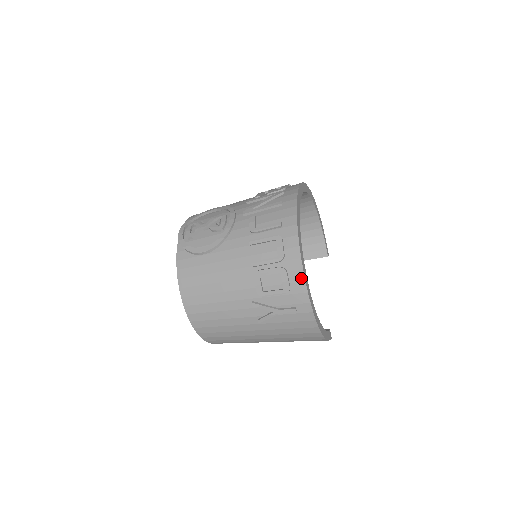
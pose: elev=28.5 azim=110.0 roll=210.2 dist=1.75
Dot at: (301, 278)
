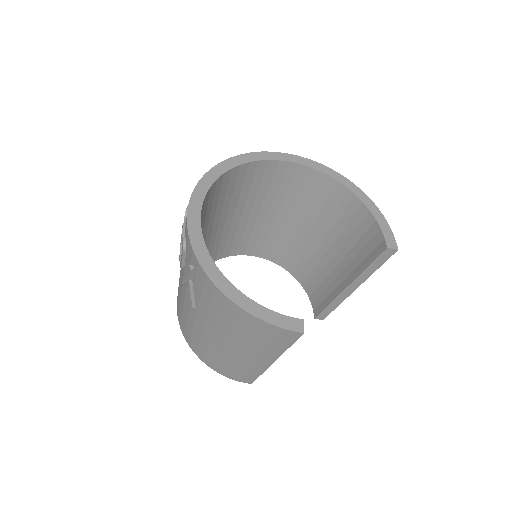
Dot at: (186, 223)
